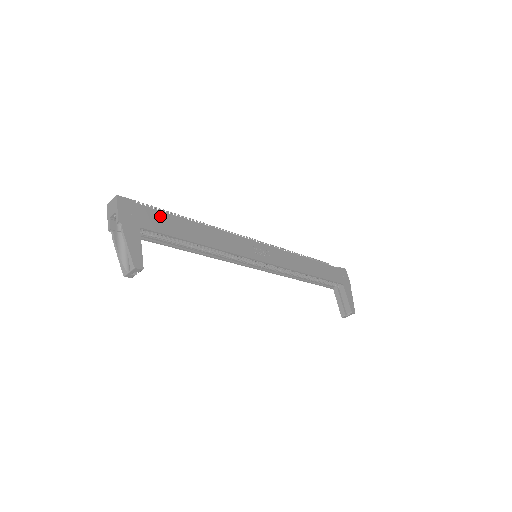
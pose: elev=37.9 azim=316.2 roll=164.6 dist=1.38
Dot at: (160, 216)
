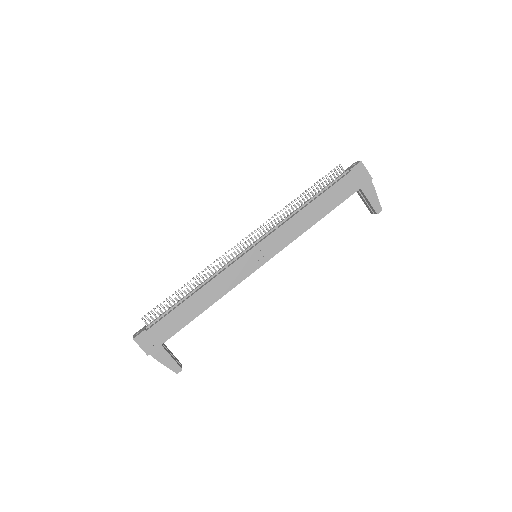
Dot at: (167, 321)
